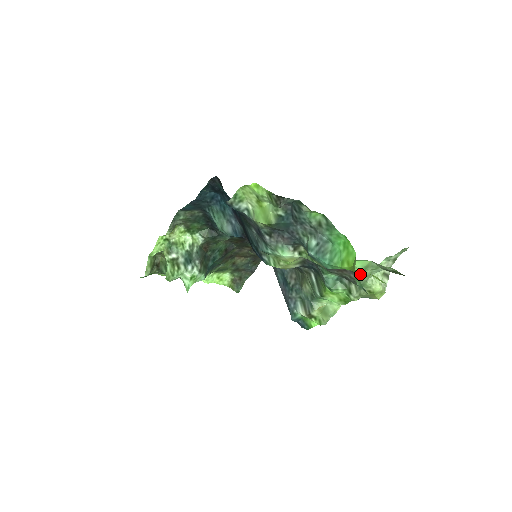
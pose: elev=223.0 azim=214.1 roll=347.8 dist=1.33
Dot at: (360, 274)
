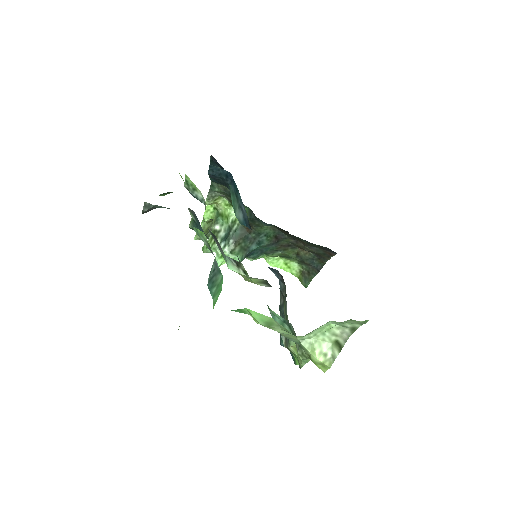
Dot at: occluded
